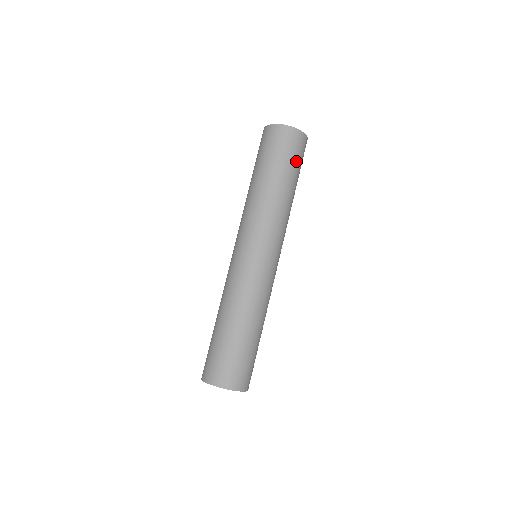
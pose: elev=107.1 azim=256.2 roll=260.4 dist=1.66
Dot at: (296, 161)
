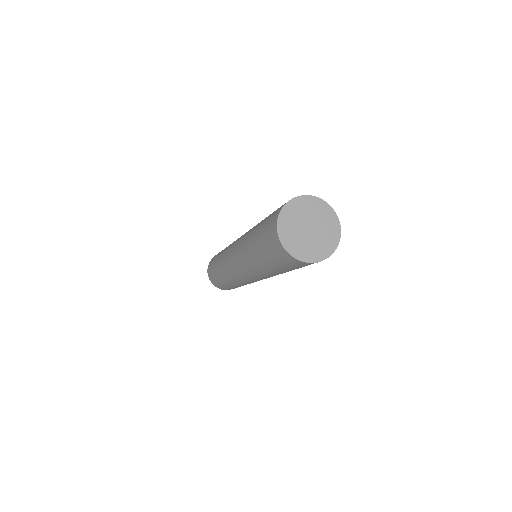
Dot at: occluded
